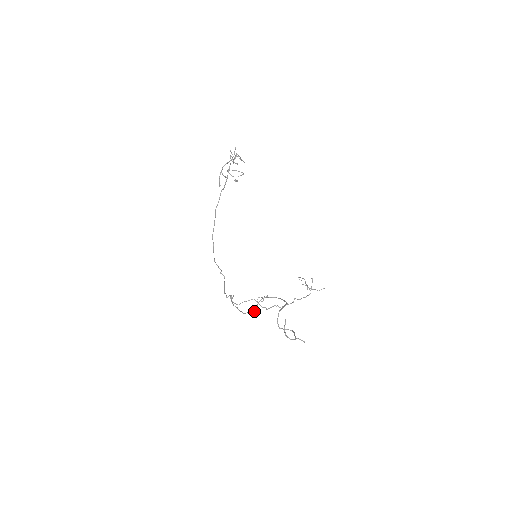
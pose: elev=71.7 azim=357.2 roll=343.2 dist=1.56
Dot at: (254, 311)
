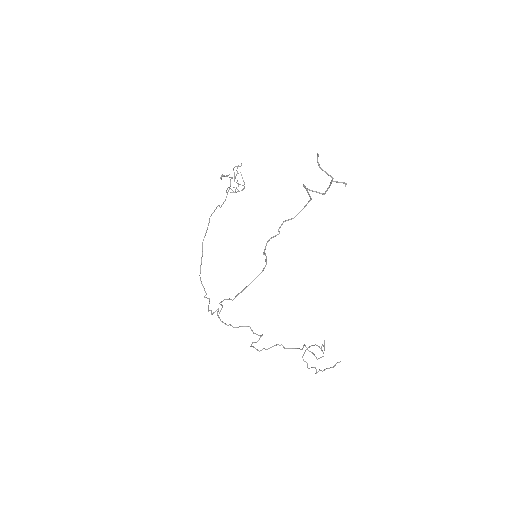
Dot at: occluded
